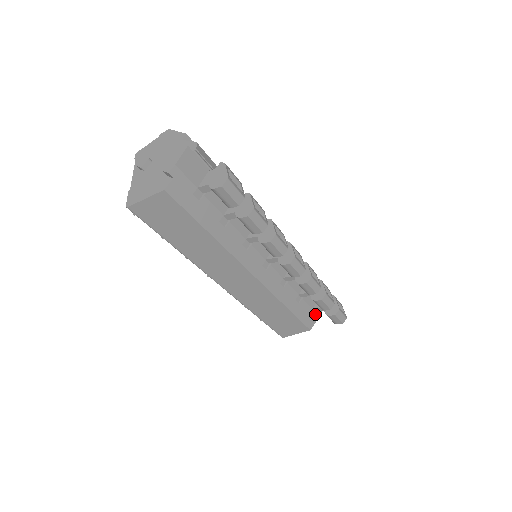
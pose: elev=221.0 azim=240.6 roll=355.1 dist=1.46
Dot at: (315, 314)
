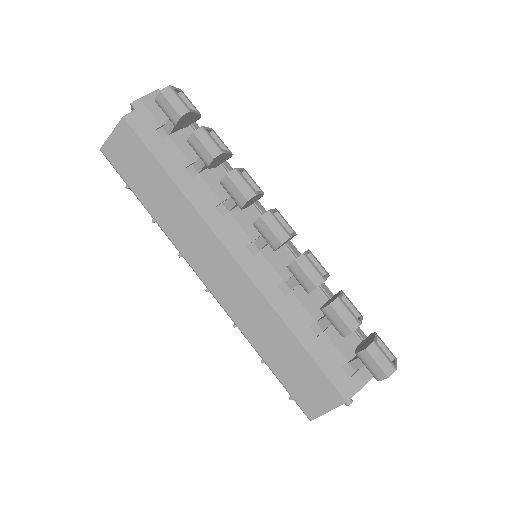
Dot at: (355, 374)
